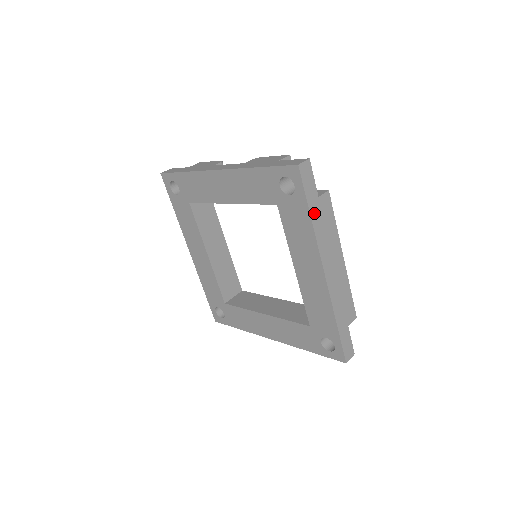
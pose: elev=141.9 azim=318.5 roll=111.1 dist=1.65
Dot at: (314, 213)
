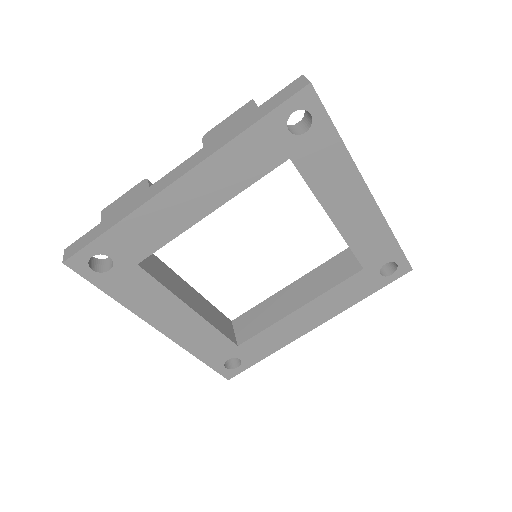
Dot at: occluded
